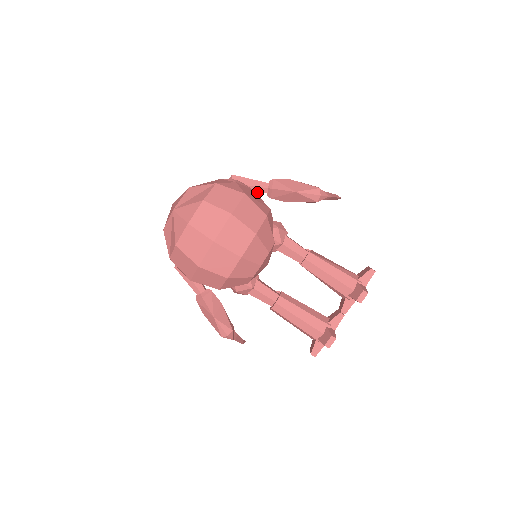
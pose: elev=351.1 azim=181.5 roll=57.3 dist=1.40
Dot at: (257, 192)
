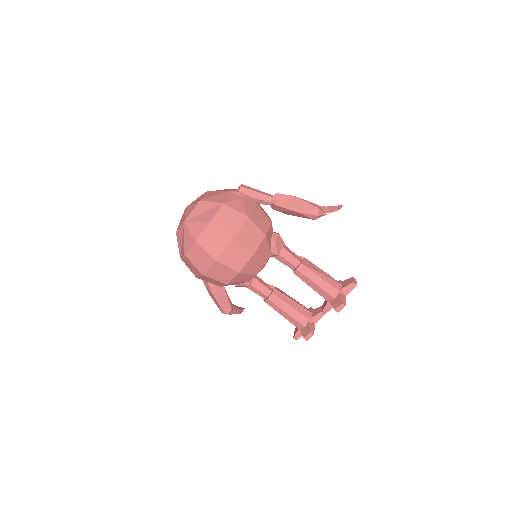
Dot at: occluded
